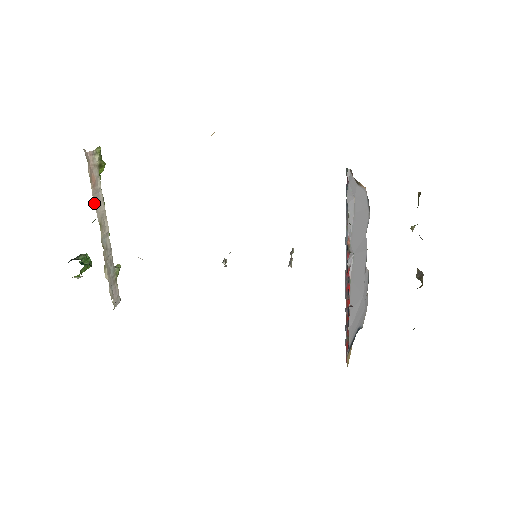
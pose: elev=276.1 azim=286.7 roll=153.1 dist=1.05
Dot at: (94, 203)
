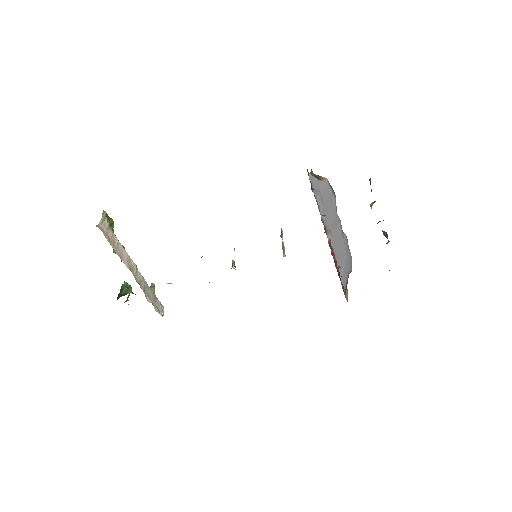
Dot at: occluded
